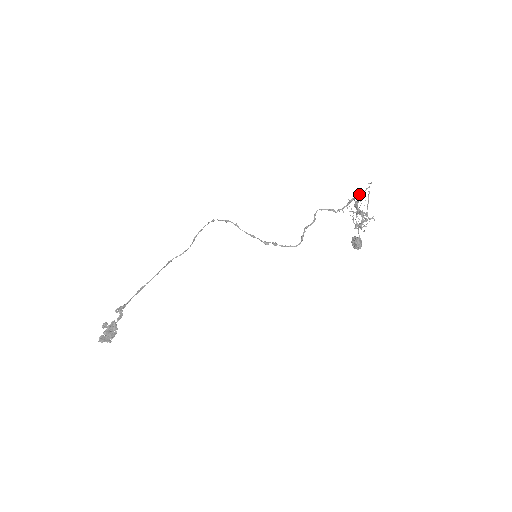
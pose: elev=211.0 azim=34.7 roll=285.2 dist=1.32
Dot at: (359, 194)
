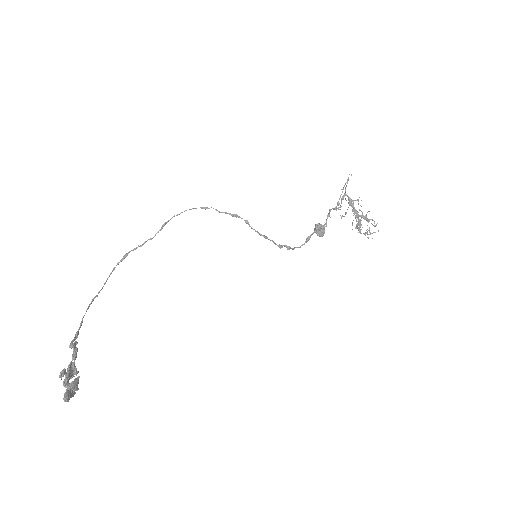
Dot at: occluded
